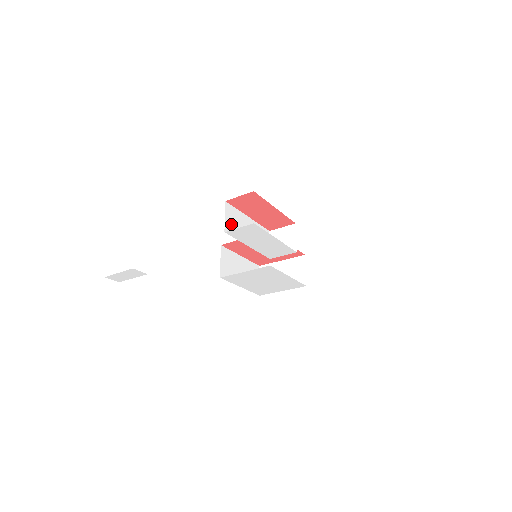
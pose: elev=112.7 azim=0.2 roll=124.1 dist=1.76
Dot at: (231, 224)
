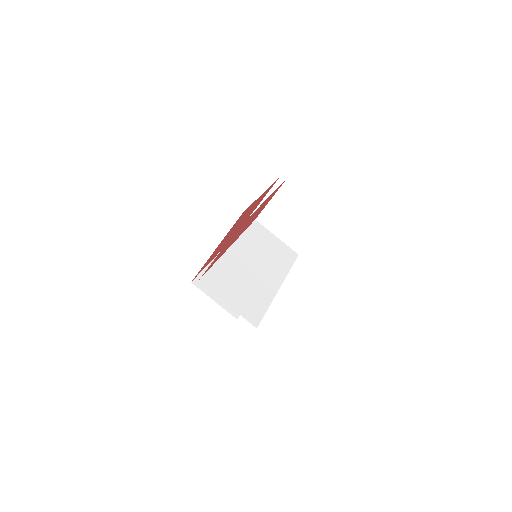
Dot at: (242, 299)
